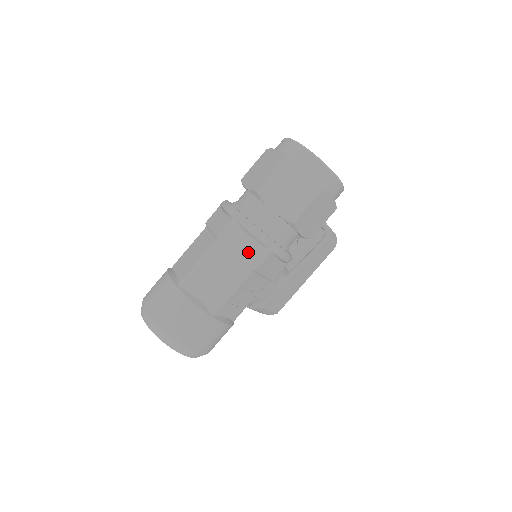
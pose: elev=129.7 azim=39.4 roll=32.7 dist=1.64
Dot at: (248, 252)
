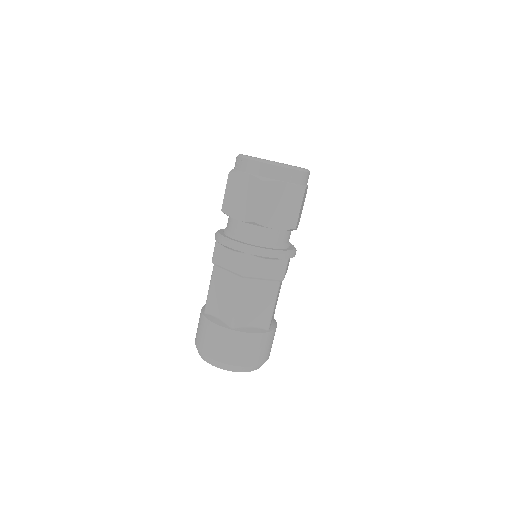
Dot at: (272, 271)
